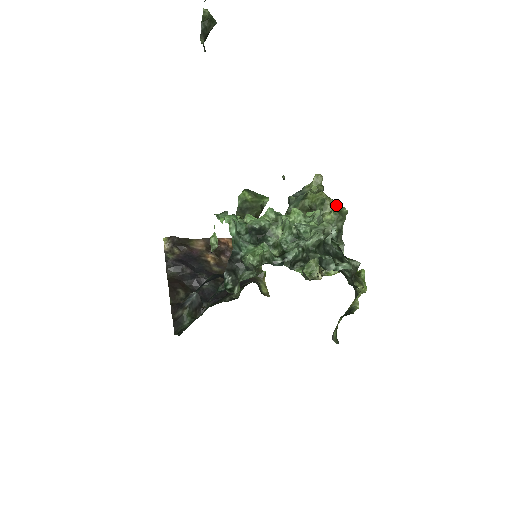
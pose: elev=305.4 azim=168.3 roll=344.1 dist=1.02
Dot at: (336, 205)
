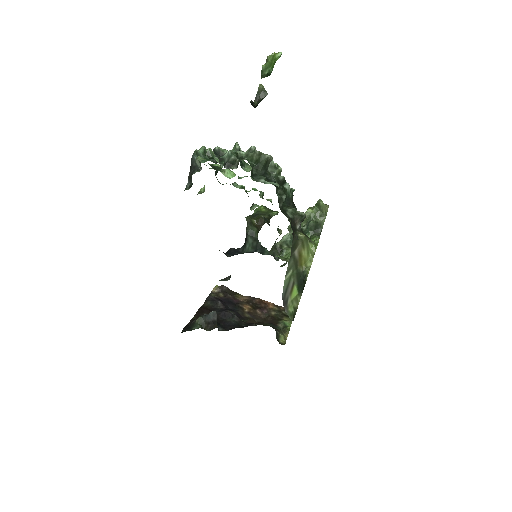
Dot at: occluded
